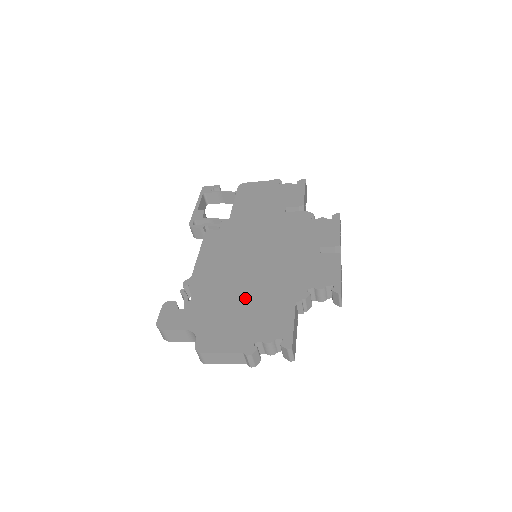
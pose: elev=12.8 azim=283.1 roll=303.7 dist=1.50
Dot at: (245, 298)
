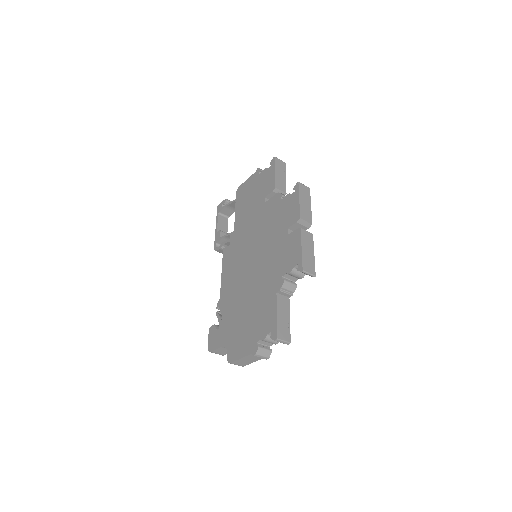
Dot at: (248, 304)
